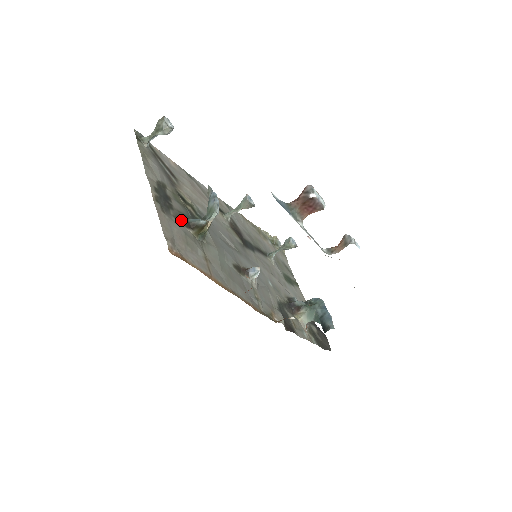
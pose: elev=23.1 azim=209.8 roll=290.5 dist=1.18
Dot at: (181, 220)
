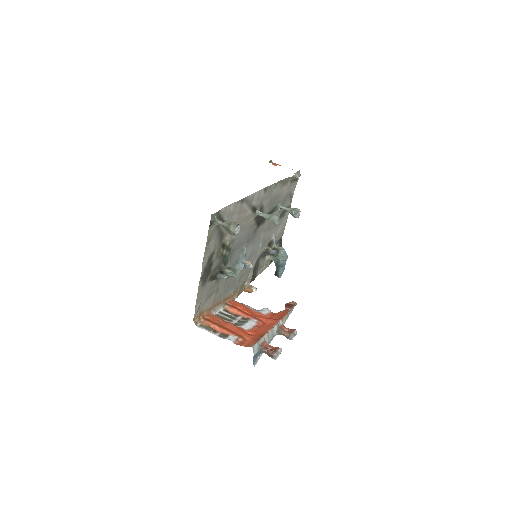
Dot at: (212, 277)
